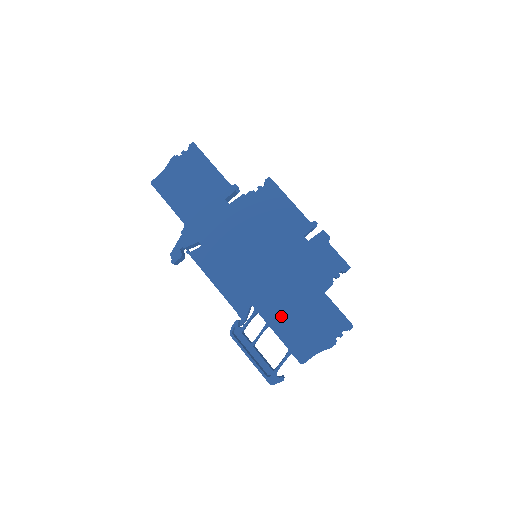
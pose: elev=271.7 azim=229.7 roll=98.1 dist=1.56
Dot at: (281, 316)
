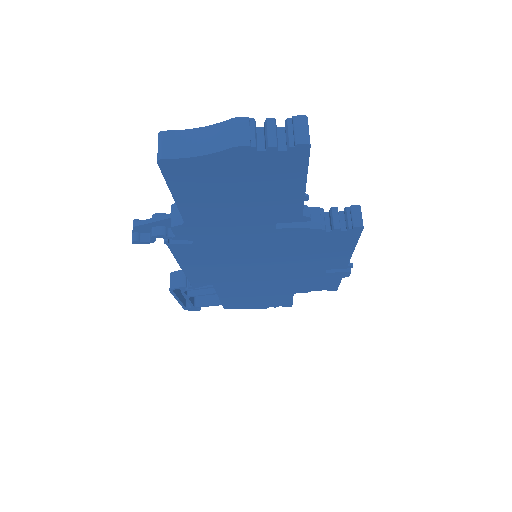
Dot at: (236, 293)
